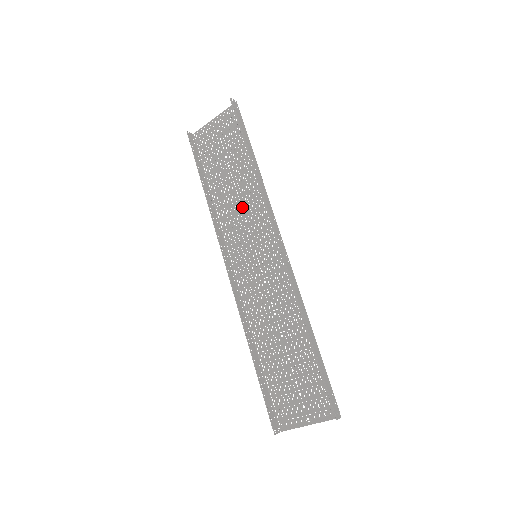
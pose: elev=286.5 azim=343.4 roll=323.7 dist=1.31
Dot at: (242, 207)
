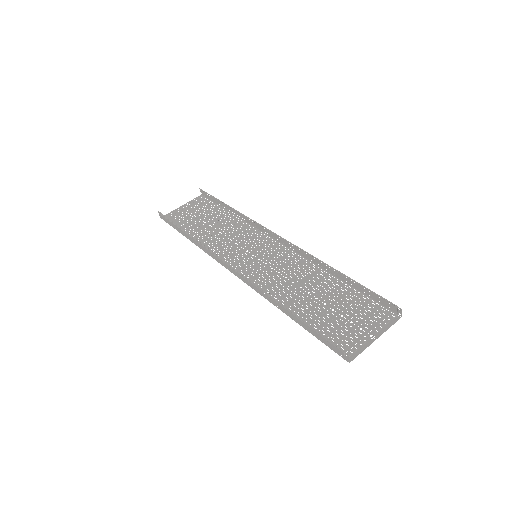
Dot at: (228, 237)
